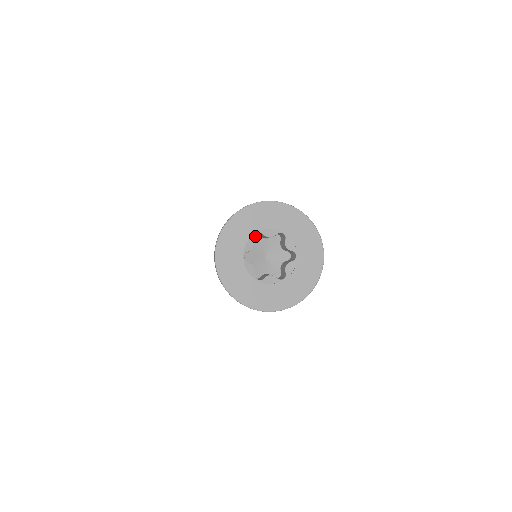
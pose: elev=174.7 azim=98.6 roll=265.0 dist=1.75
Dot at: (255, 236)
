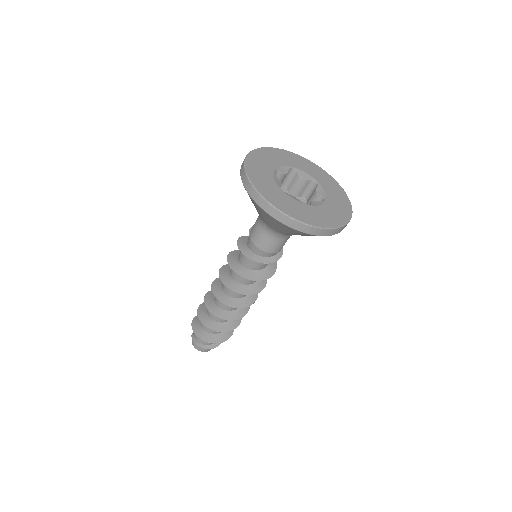
Dot at: occluded
